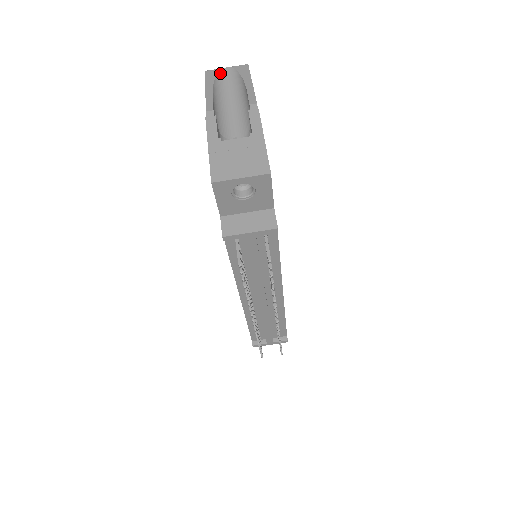
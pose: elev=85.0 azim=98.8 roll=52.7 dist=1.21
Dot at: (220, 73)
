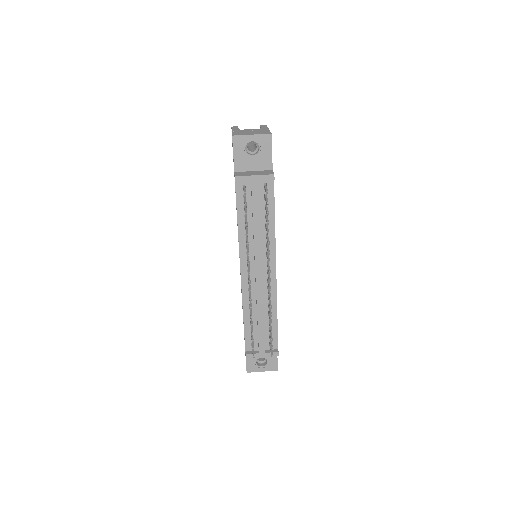
Dot at: occluded
